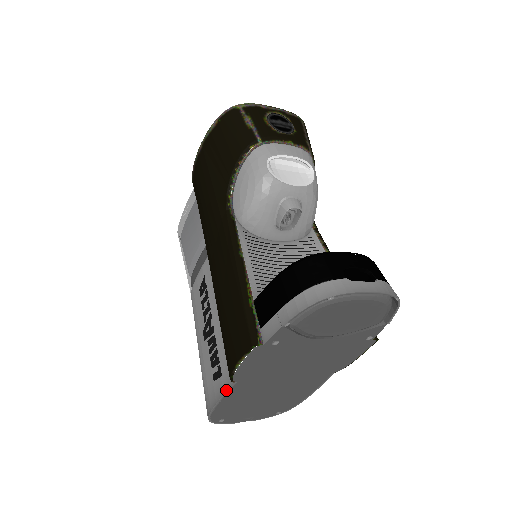
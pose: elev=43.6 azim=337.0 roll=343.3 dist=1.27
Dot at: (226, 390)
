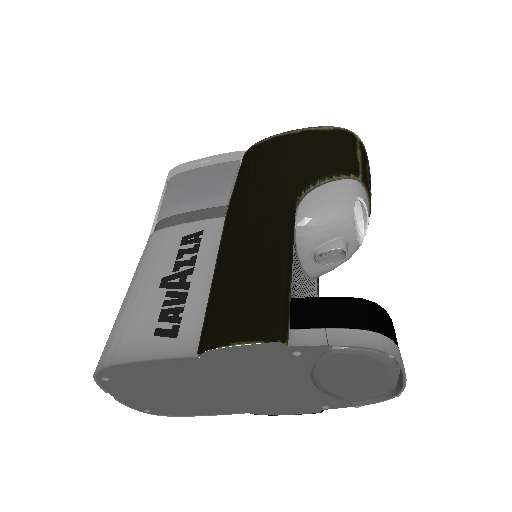
Dot at: (176, 356)
